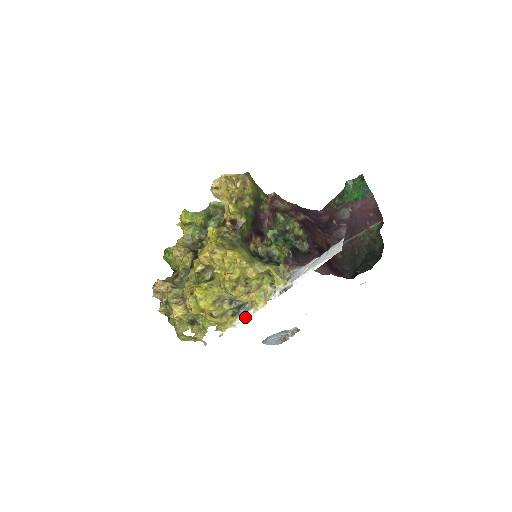
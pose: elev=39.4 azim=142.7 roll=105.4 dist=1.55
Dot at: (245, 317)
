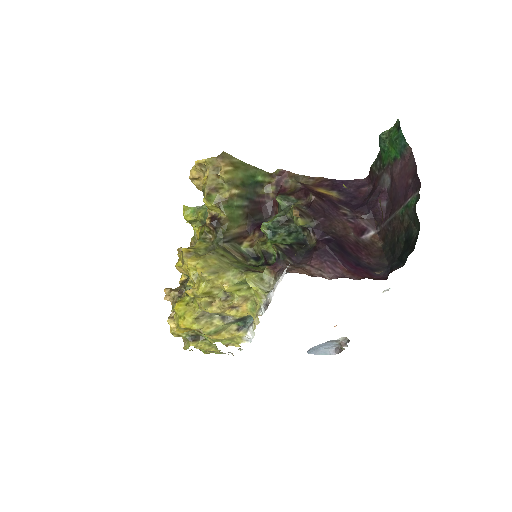
Dot at: (251, 332)
